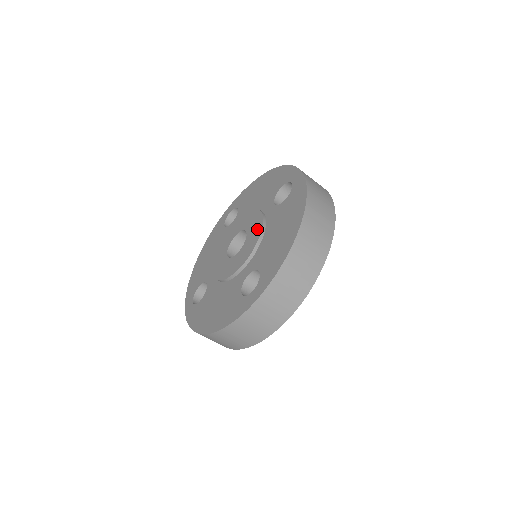
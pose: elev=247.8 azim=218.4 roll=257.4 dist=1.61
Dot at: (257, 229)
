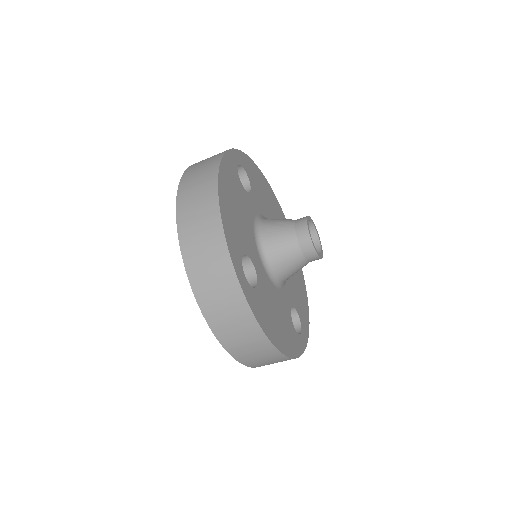
Dot at: occluded
